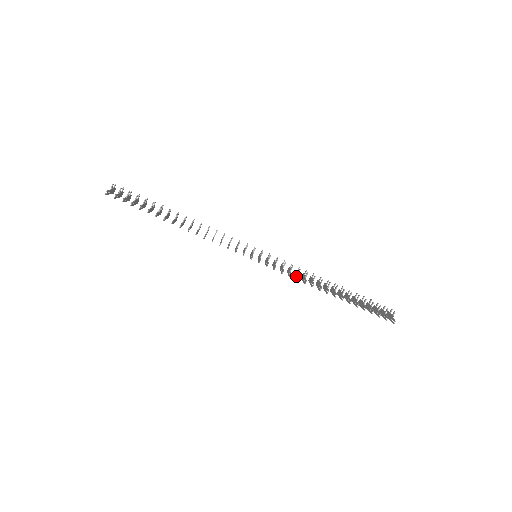
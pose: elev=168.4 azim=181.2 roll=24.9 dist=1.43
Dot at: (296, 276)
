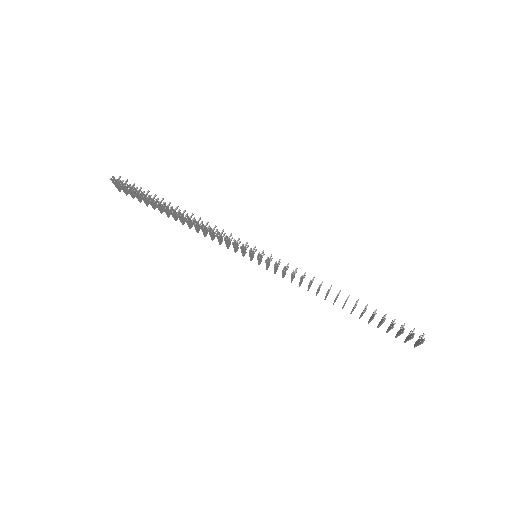
Dot at: occluded
